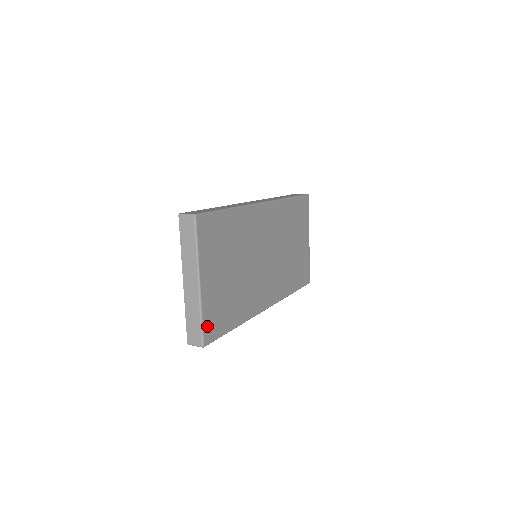
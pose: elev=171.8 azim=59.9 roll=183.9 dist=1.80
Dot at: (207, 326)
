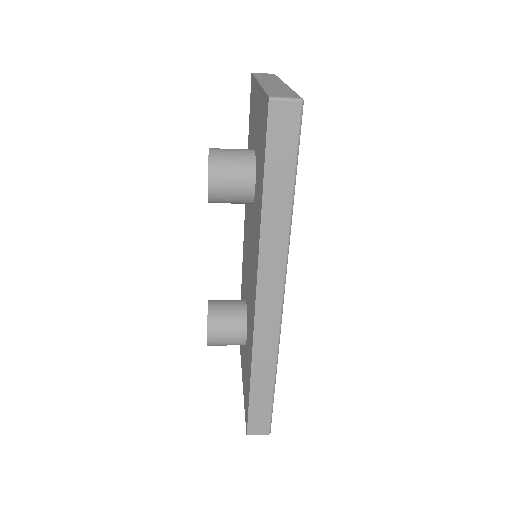
Dot at: occluded
